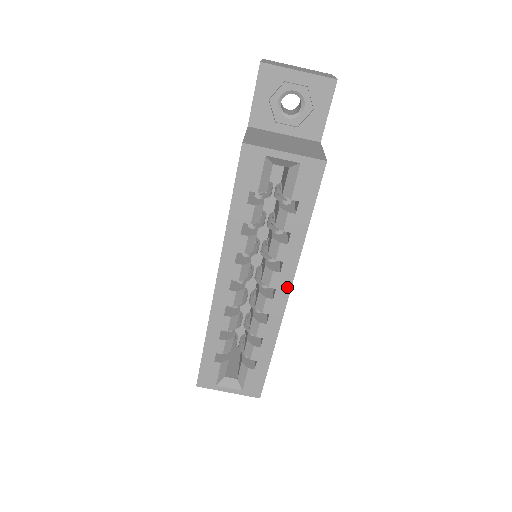
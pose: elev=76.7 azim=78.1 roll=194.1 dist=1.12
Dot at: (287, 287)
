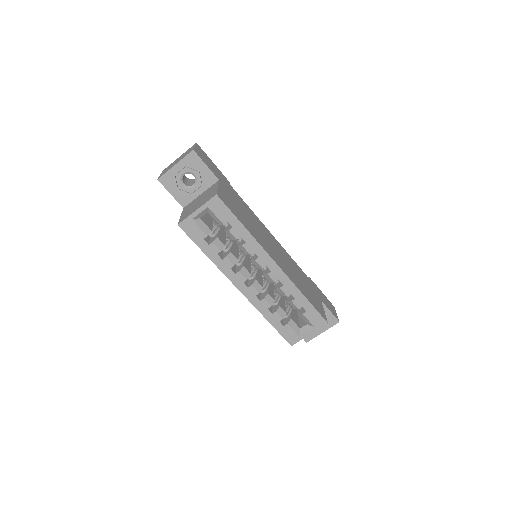
Dot at: (270, 260)
